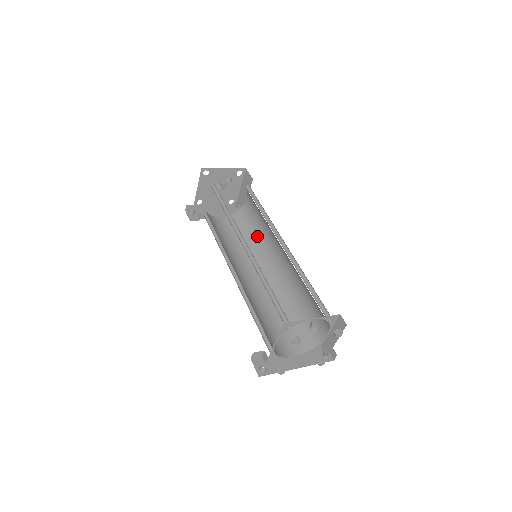
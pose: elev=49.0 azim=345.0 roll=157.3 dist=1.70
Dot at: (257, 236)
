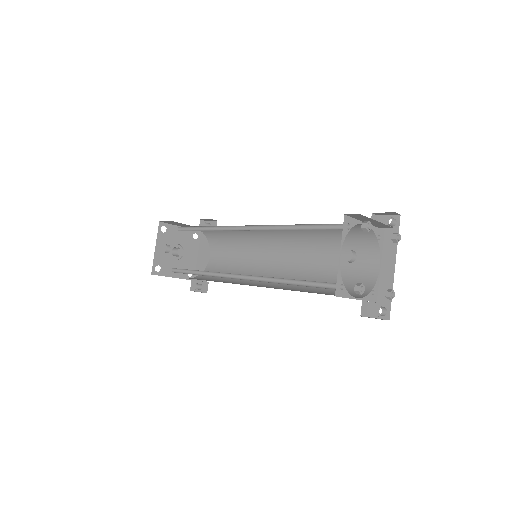
Dot at: (236, 233)
